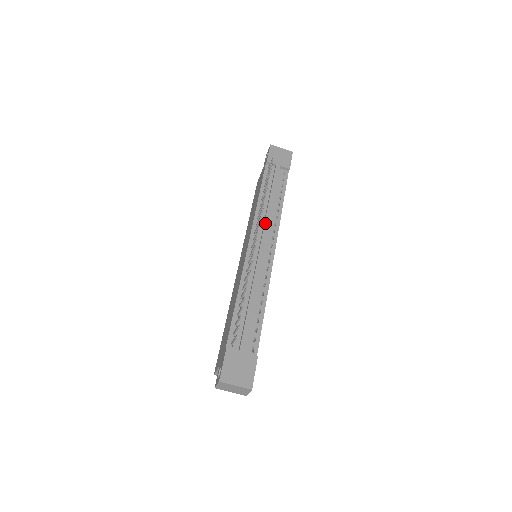
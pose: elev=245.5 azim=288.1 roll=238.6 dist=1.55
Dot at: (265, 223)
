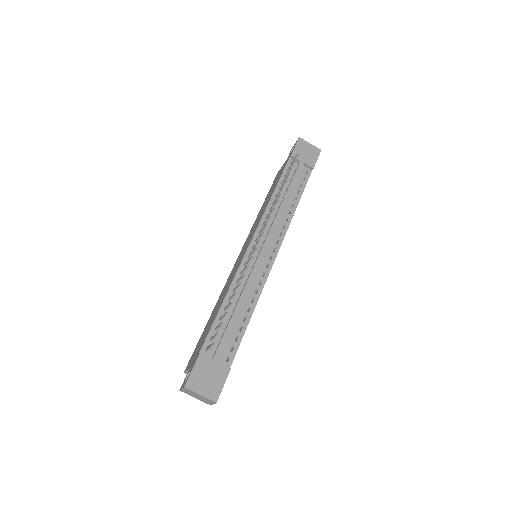
Dot at: (273, 224)
